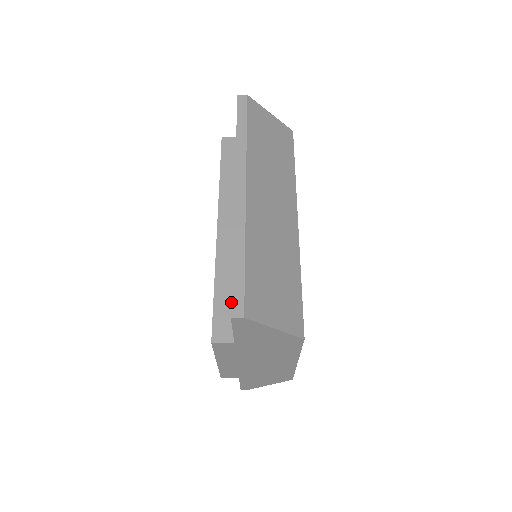
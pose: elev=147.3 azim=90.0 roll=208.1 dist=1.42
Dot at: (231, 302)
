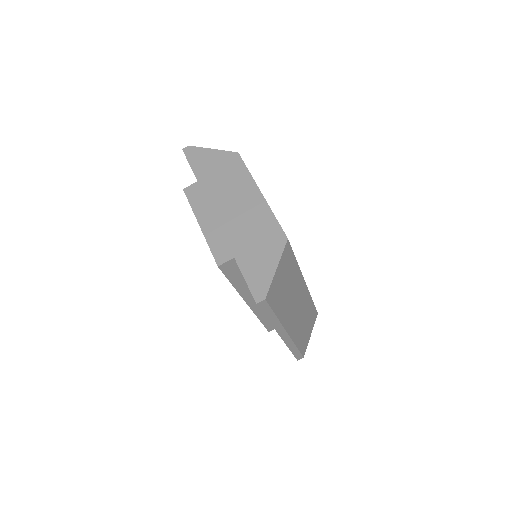
Dot at: occluded
